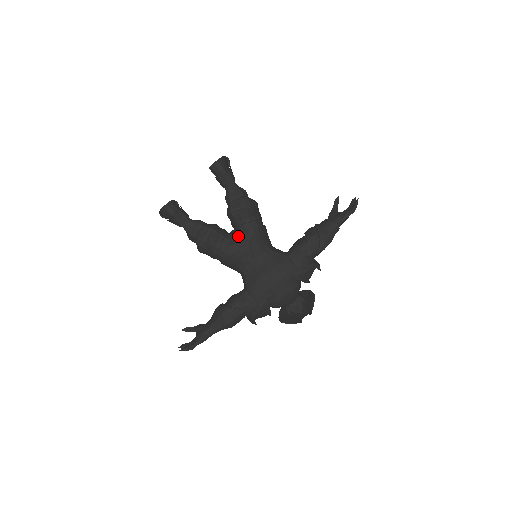
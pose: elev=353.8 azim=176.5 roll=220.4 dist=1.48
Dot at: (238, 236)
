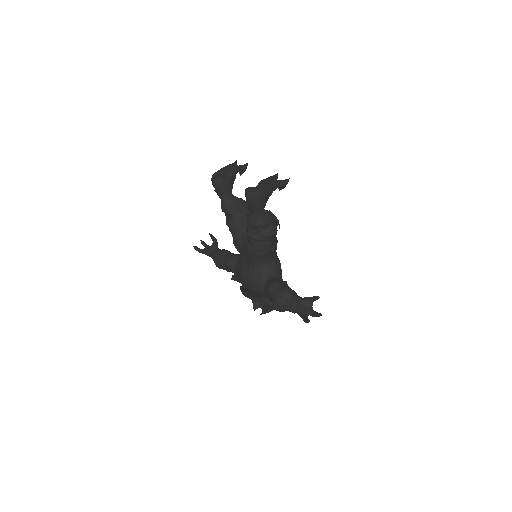
Dot at: (244, 240)
